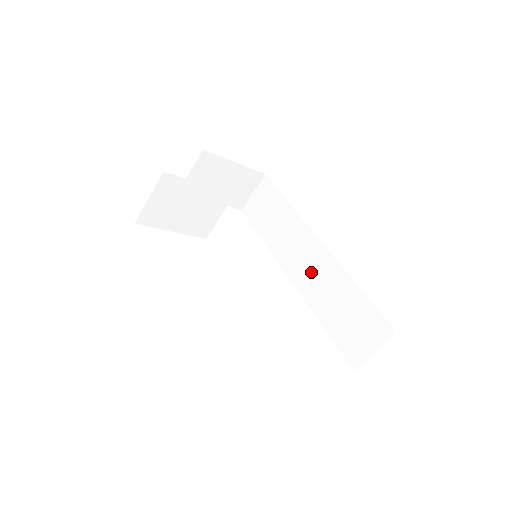
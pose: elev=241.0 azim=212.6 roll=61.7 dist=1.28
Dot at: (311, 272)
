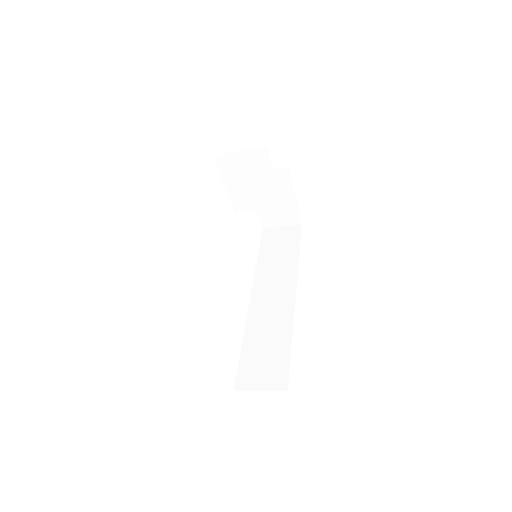
Dot at: (270, 306)
